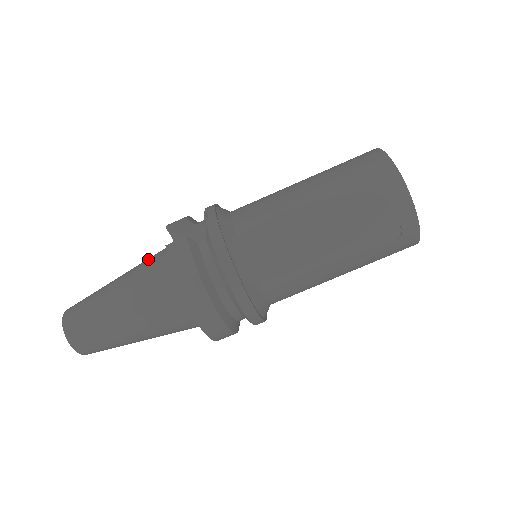
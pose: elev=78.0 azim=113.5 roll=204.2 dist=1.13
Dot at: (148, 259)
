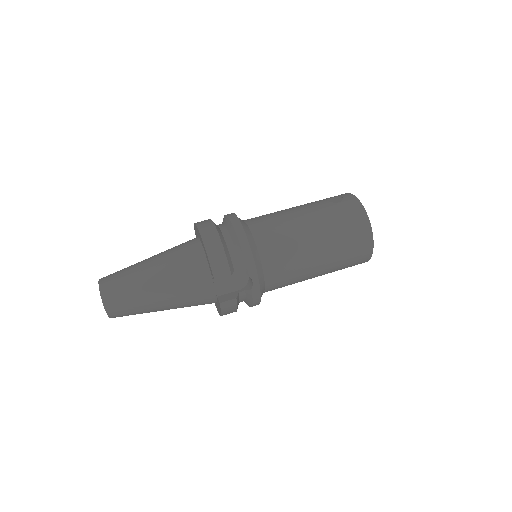
Dot at: occluded
